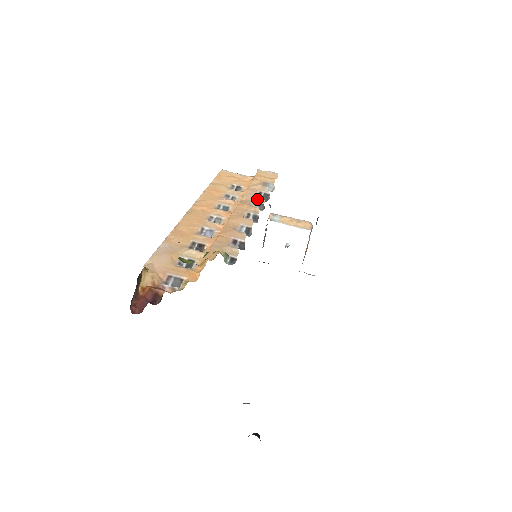
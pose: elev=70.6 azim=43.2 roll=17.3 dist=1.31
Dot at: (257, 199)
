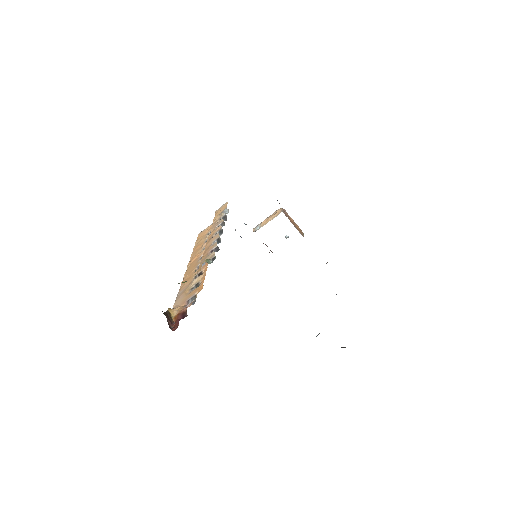
Dot at: (218, 223)
